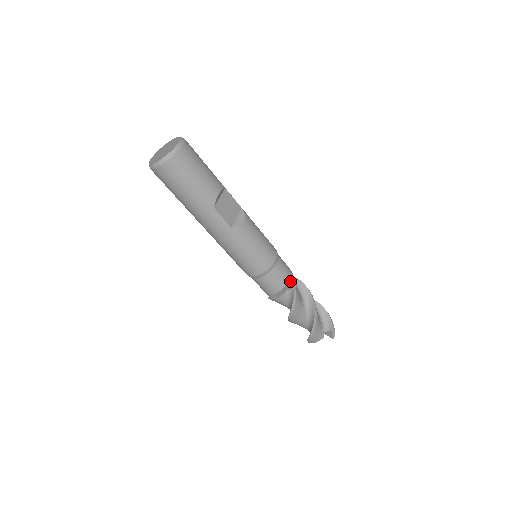
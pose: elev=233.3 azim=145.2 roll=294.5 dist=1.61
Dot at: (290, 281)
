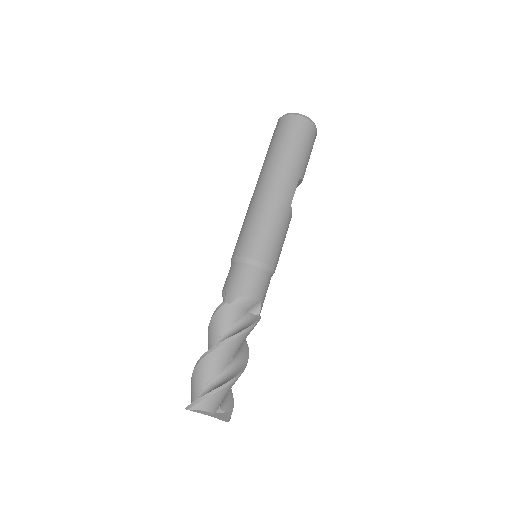
Dot at: (262, 305)
